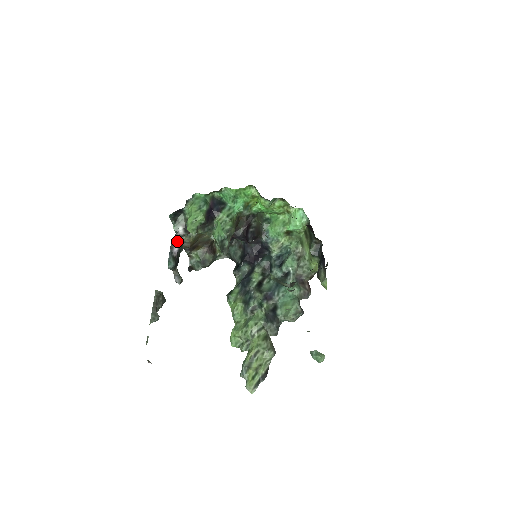
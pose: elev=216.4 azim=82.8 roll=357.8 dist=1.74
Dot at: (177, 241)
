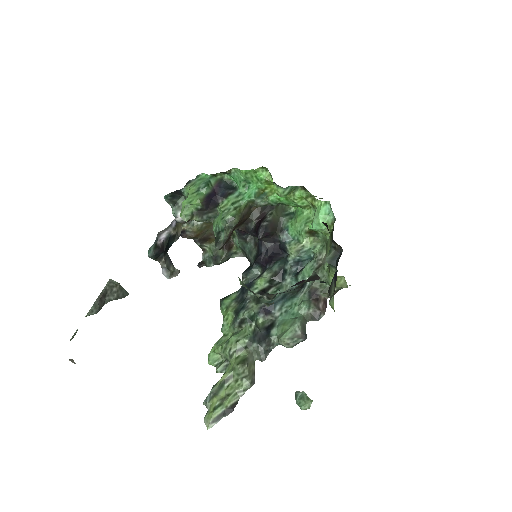
Dot at: (169, 227)
